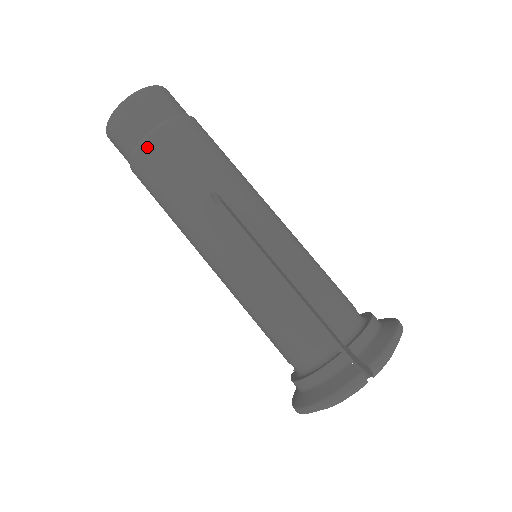
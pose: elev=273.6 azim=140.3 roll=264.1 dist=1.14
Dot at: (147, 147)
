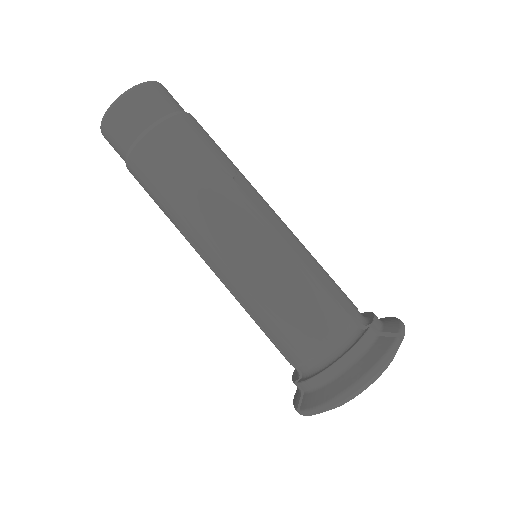
Dot at: (169, 125)
